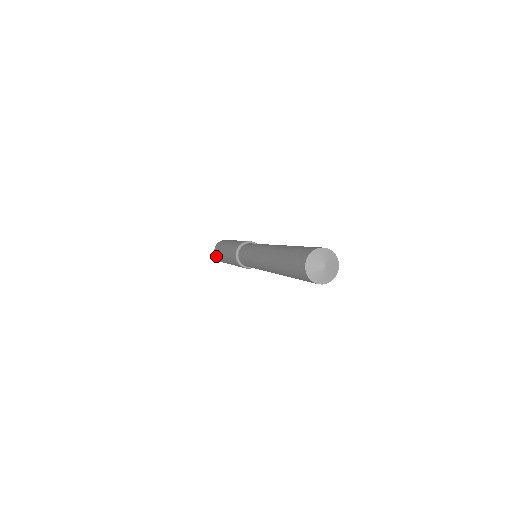
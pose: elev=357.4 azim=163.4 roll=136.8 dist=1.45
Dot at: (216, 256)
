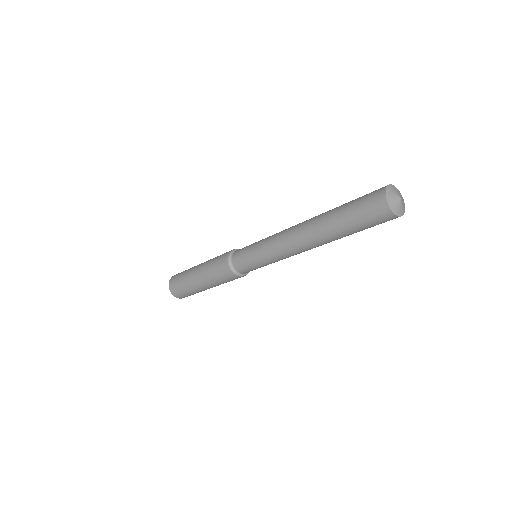
Dot at: (173, 278)
